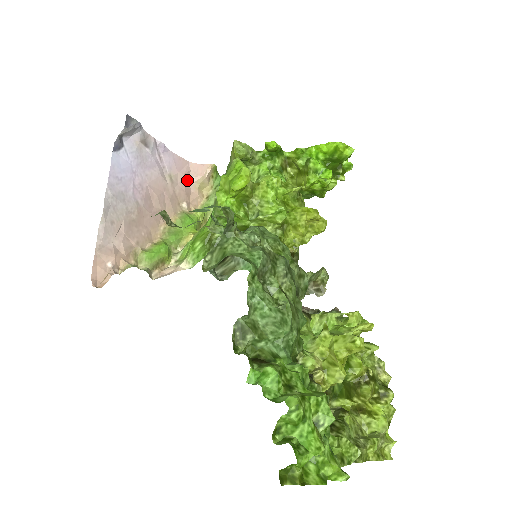
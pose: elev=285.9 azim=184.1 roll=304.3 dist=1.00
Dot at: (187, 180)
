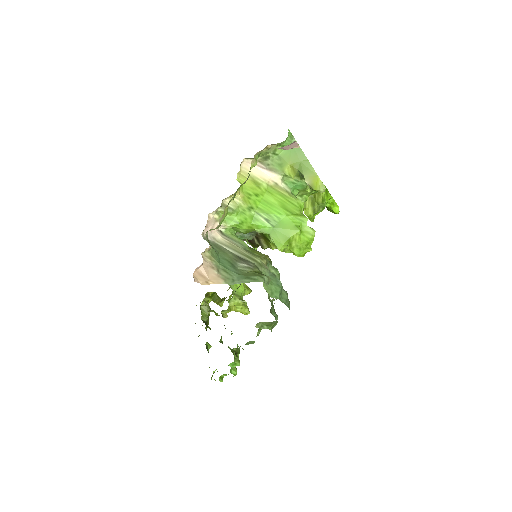
Dot at: occluded
